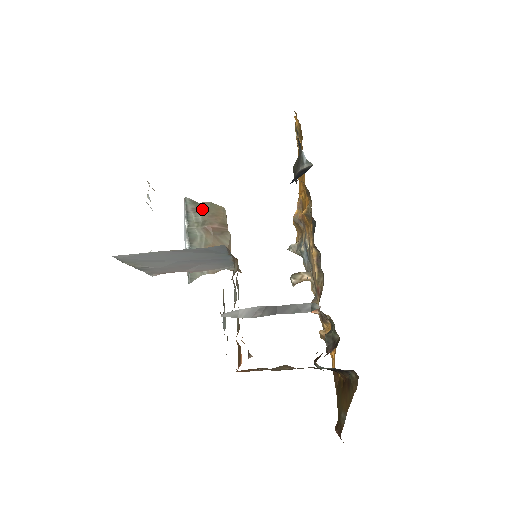
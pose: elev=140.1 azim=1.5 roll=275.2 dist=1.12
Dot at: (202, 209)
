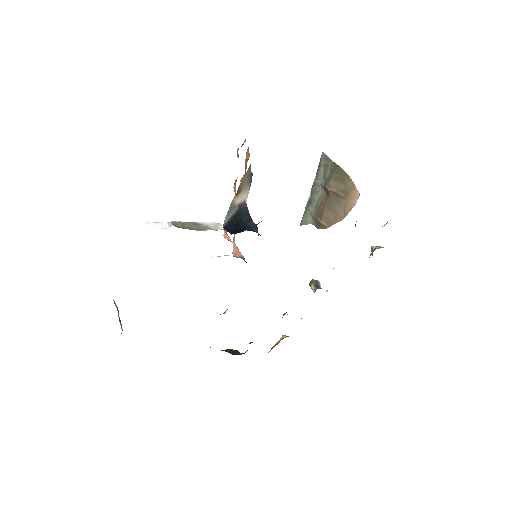
Dot at: (331, 168)
